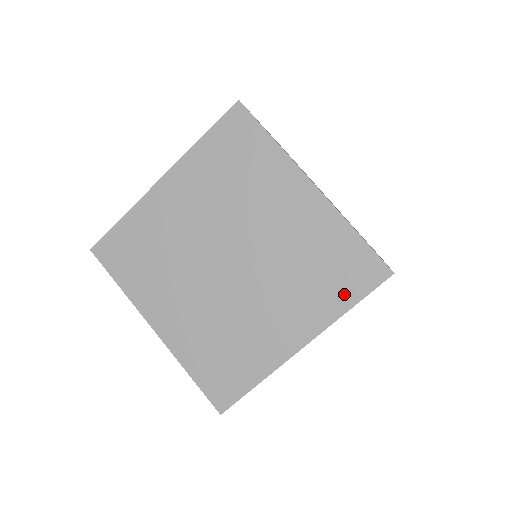
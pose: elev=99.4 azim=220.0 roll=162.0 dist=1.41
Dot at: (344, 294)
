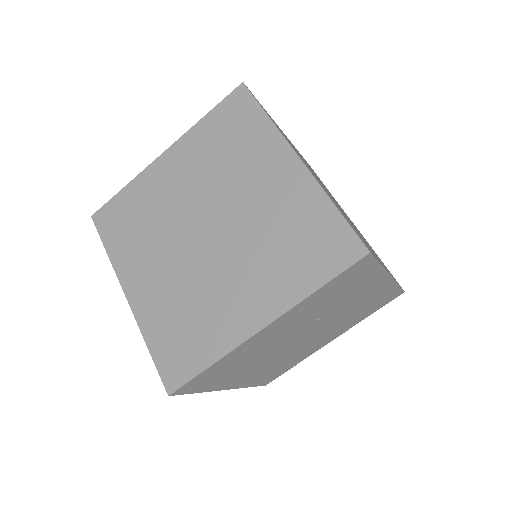
Dot at: (314, 272)
